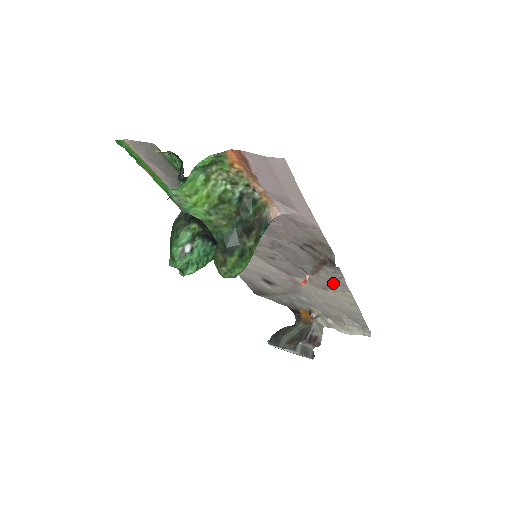
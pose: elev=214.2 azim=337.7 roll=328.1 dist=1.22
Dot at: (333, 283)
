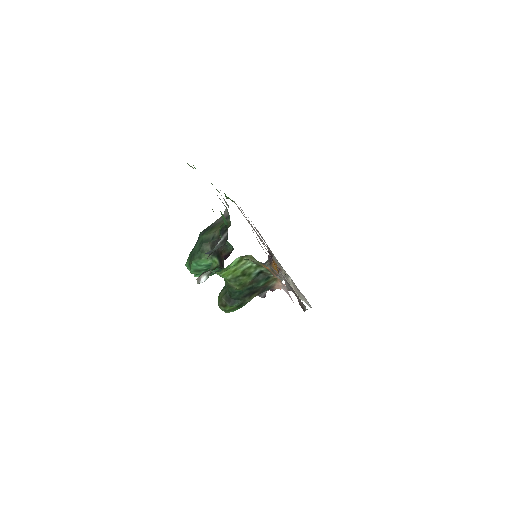
Dot at: occluded
